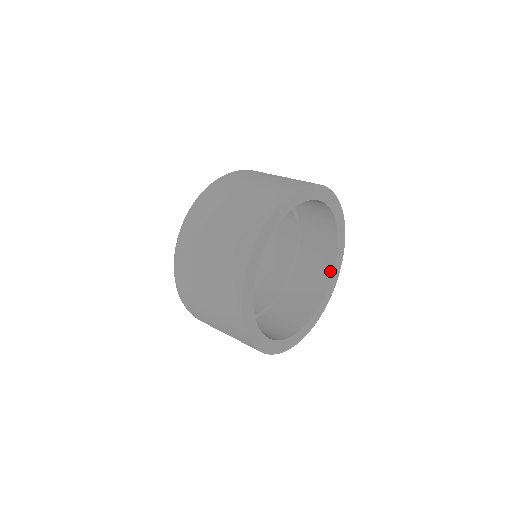
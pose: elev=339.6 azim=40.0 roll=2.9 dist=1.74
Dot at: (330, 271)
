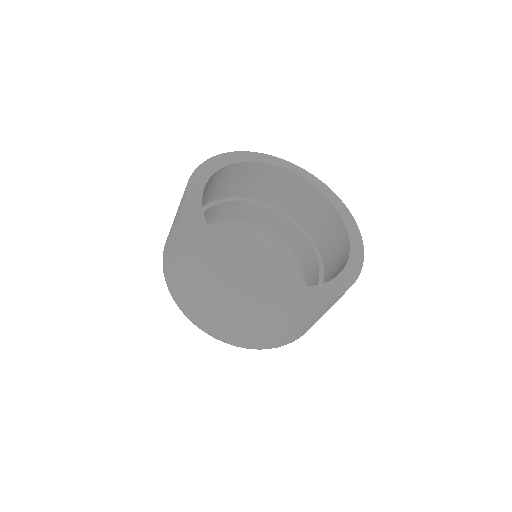
Dot at: (347, 255)
